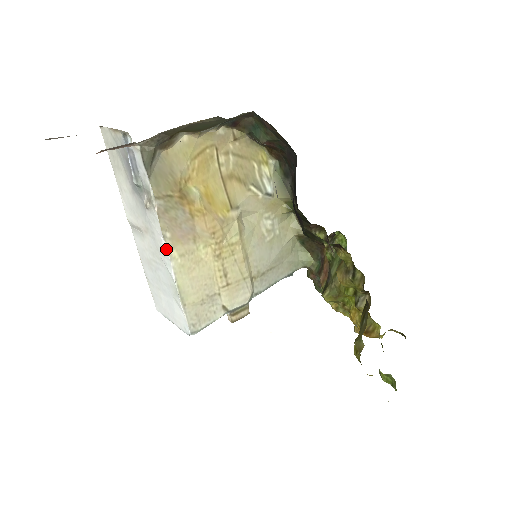
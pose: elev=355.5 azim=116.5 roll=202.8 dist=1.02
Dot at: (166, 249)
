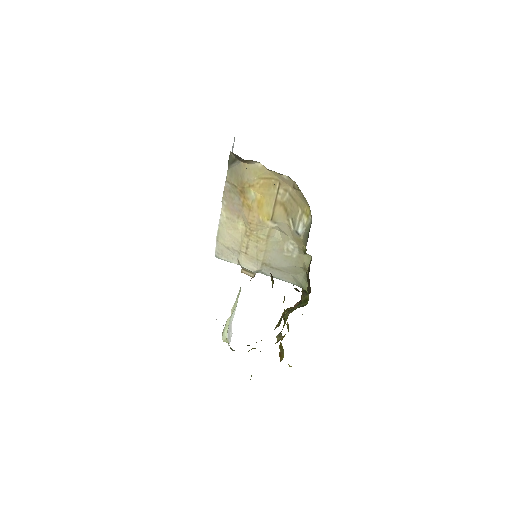
Dot at: (222, 208)
